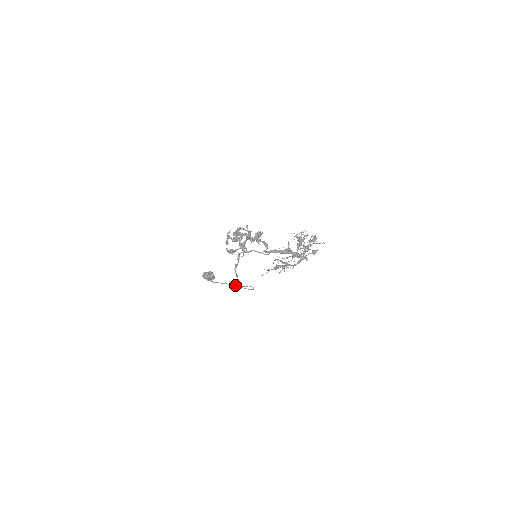
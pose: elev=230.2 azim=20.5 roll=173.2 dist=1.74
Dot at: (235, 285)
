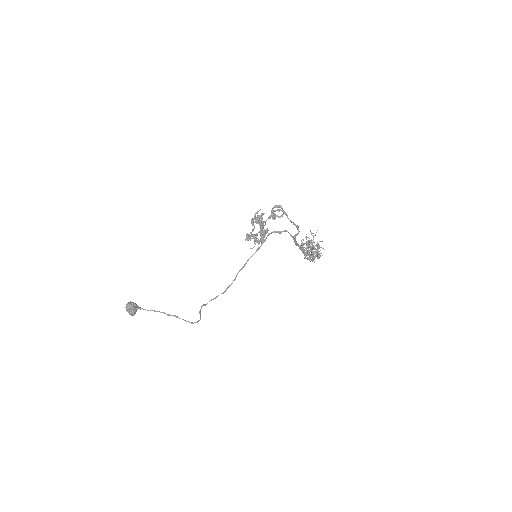
Dot at: (176, 316)
